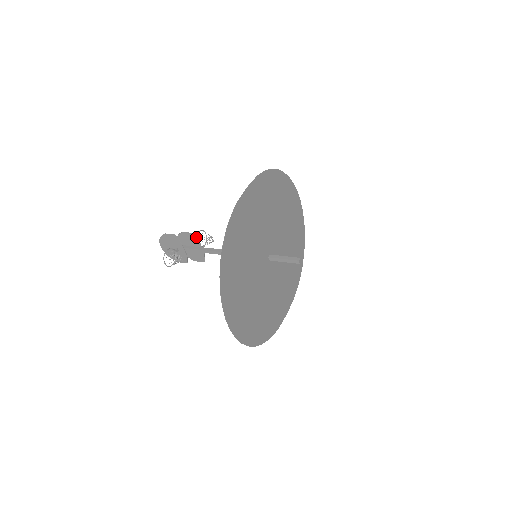
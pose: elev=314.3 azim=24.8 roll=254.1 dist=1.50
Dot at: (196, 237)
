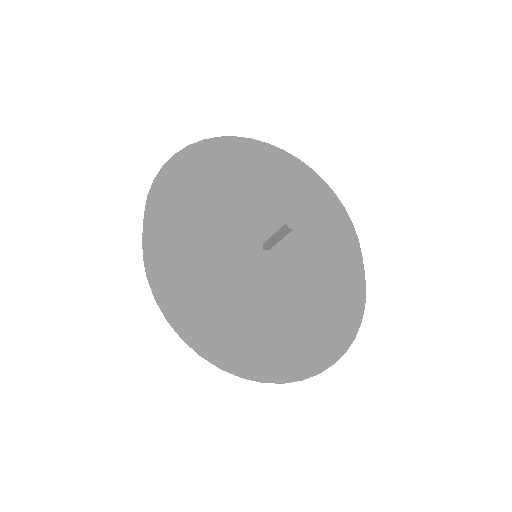
Dot at: occluded
